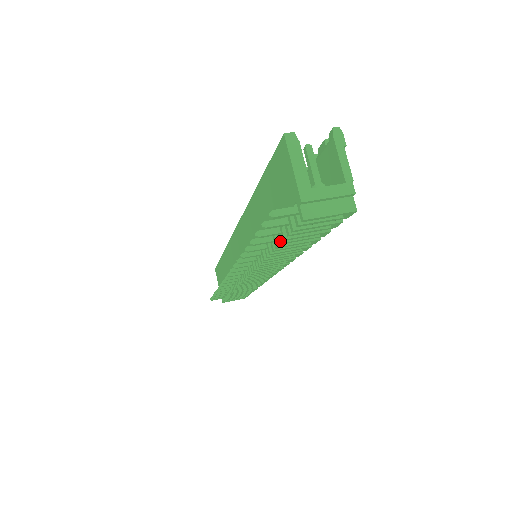
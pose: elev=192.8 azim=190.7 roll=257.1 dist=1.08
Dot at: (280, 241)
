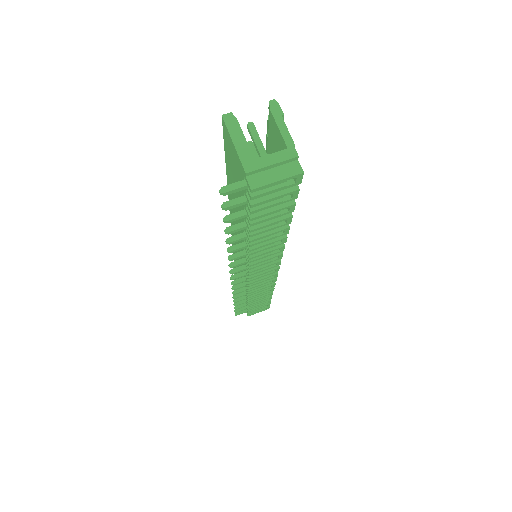
Dot at: (249, 223)
